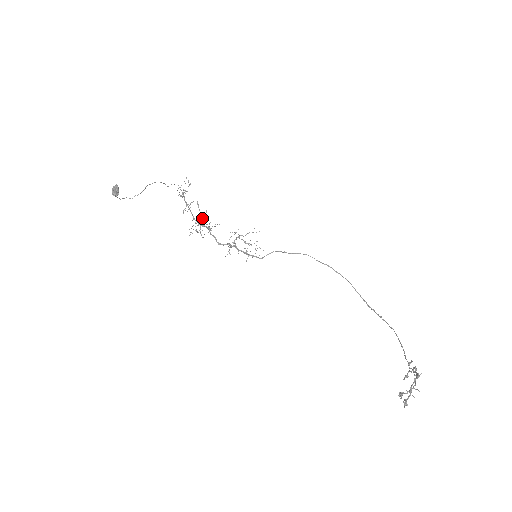
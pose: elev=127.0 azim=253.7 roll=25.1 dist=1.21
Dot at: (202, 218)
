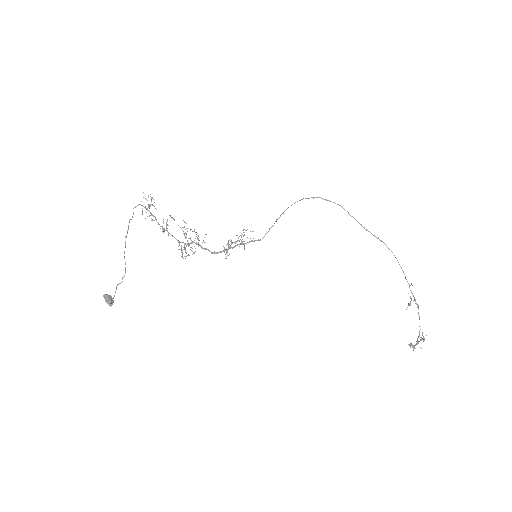
Dot at: (186, 234)
